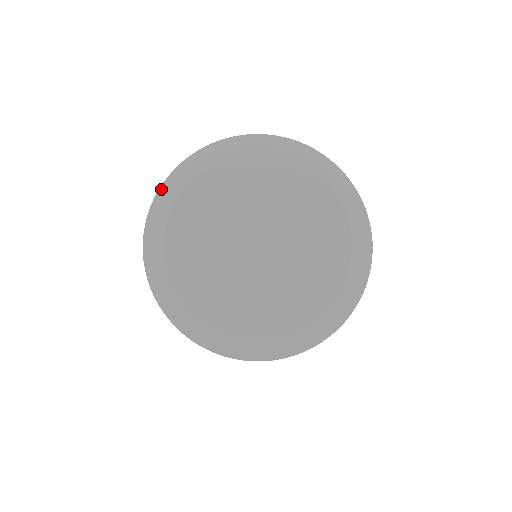
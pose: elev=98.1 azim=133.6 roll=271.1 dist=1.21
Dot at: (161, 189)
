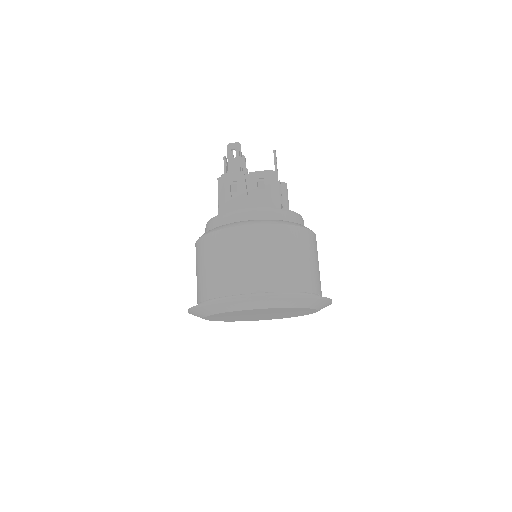
Dot at: (228, 303)
